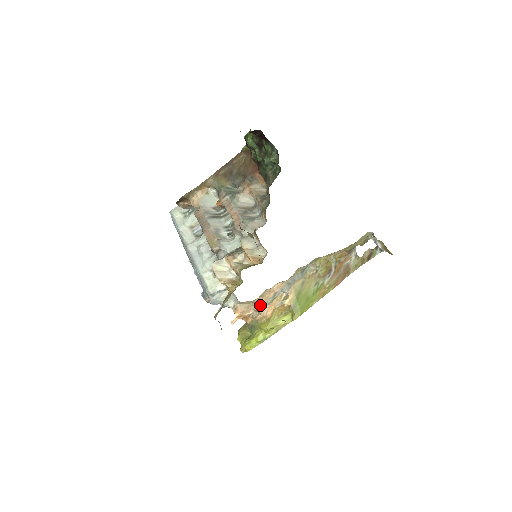
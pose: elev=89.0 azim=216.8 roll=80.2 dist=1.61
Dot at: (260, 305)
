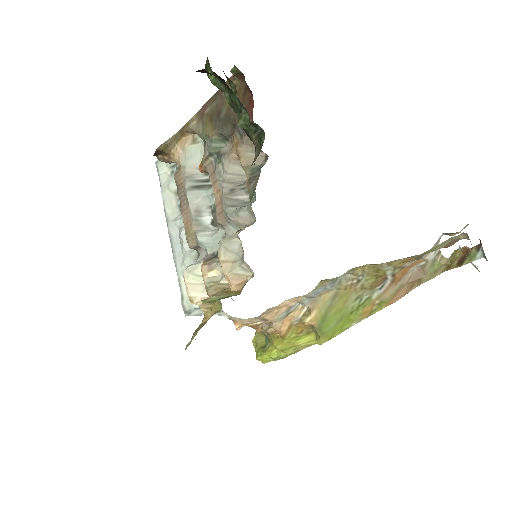
Dot at: (268, 319)
